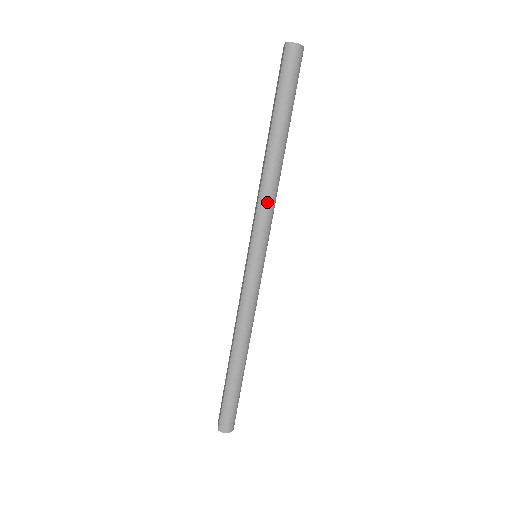
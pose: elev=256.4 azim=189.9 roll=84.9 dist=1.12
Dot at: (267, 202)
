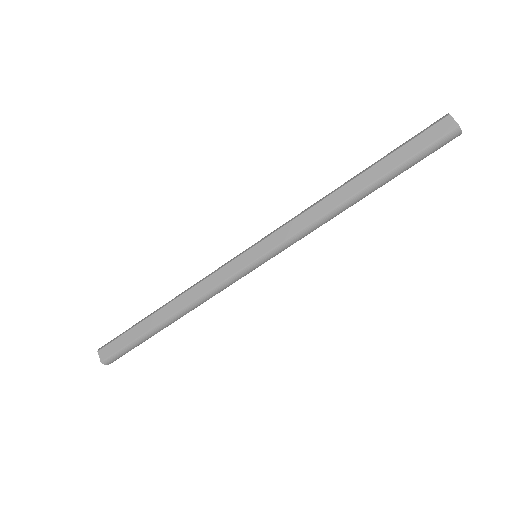
Dot at: (312, 231)
